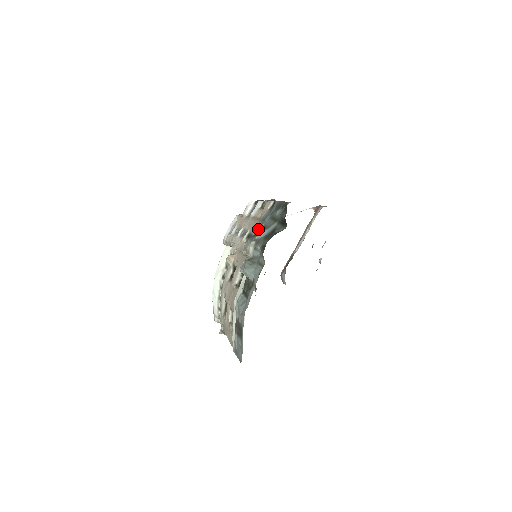
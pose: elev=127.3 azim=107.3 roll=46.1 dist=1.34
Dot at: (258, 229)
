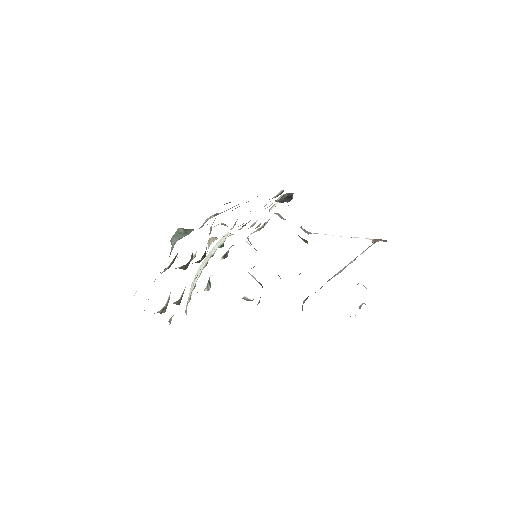
Dot at: (235, 208)
